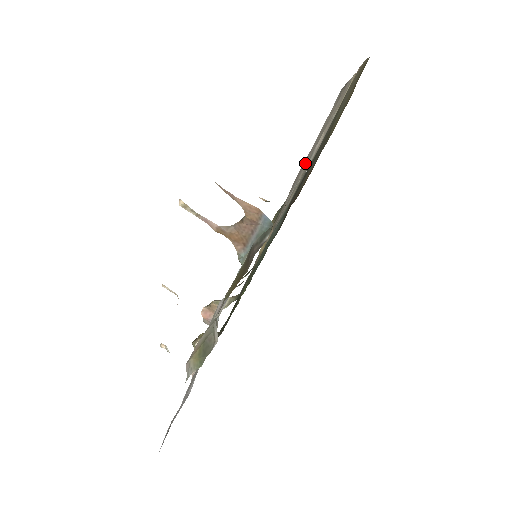
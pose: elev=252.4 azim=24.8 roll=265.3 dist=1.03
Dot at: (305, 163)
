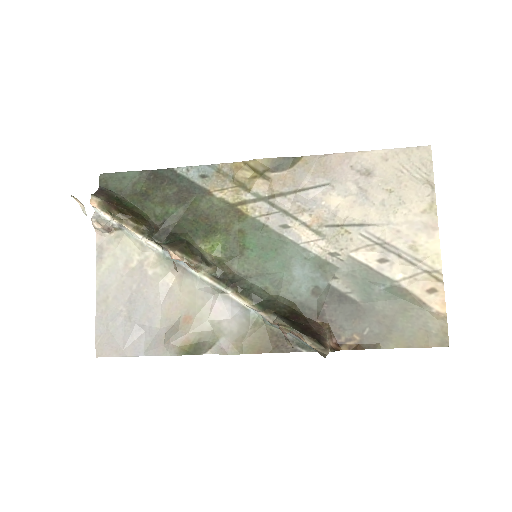
Dot at: (346, 179)
